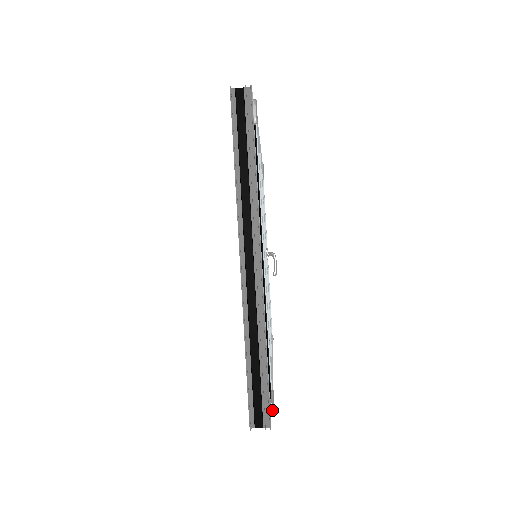
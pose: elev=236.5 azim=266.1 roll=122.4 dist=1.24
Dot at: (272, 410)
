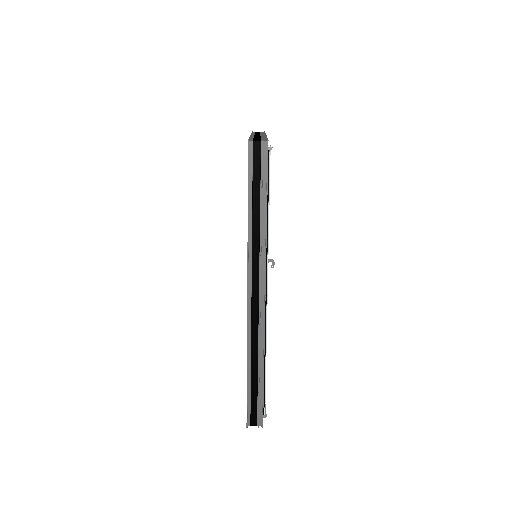
Dot at: (269, 147)
